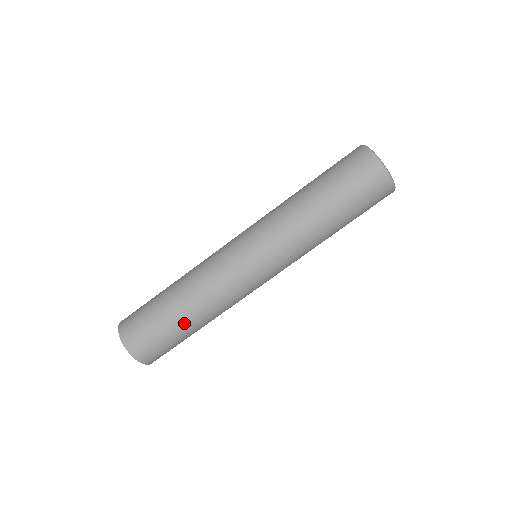
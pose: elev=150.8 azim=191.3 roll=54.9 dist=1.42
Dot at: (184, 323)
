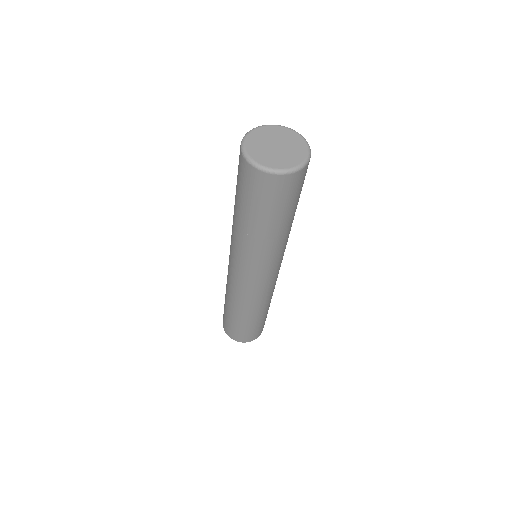
Dot at: (265, 314)
